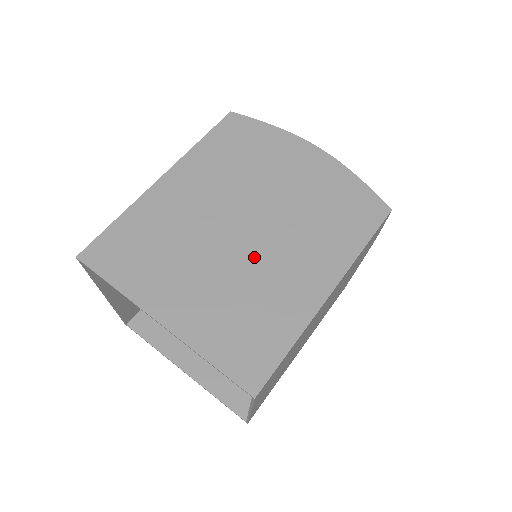
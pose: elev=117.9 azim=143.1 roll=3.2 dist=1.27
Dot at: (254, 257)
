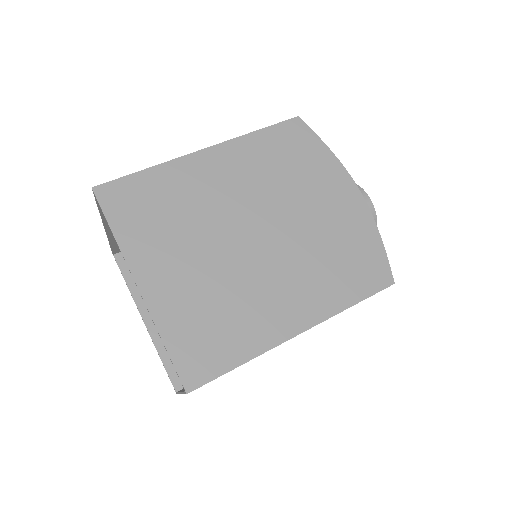
Dot at: (250, 266)
